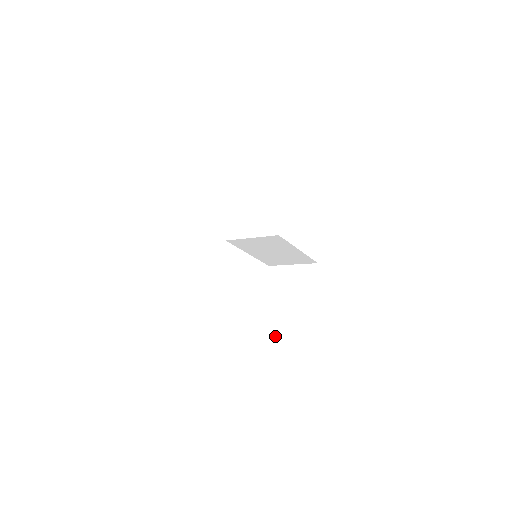
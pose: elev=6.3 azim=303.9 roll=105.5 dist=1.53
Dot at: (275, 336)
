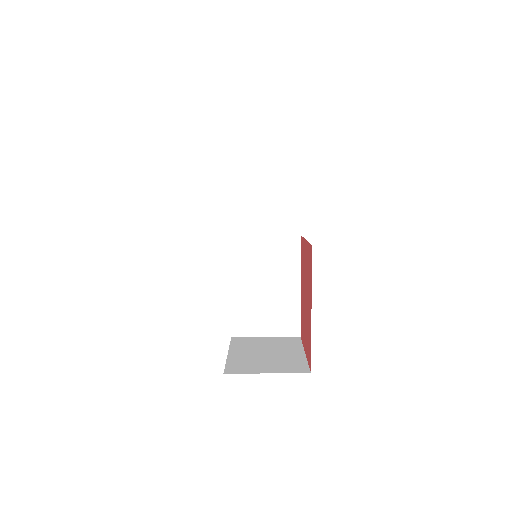
Dot at: (253, 325)
